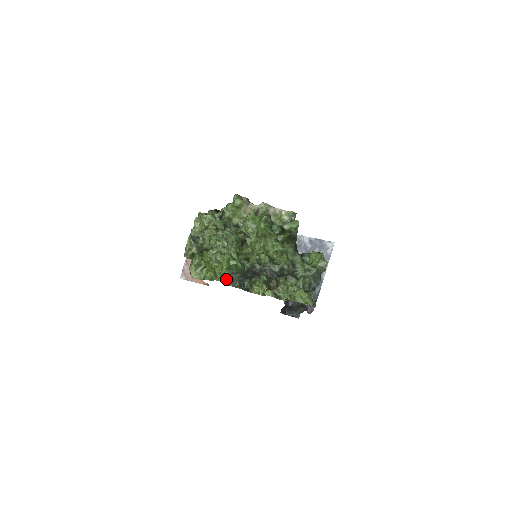
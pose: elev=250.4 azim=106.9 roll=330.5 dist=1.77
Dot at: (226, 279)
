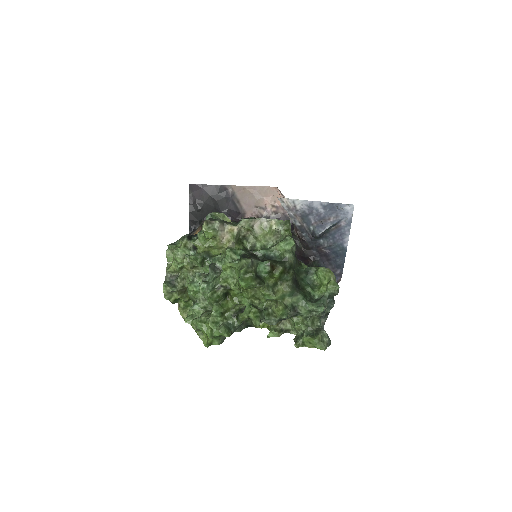
Dot at: (216, 344)
